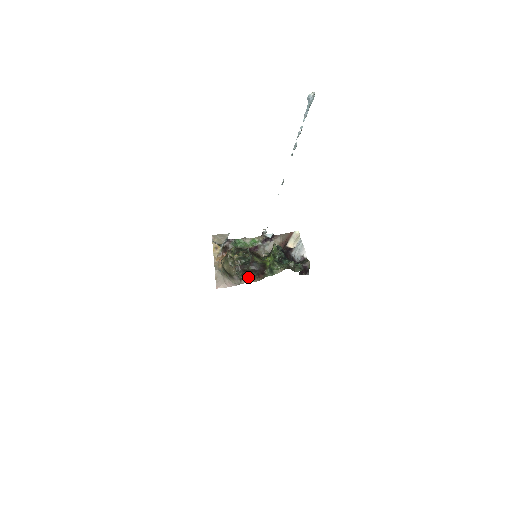
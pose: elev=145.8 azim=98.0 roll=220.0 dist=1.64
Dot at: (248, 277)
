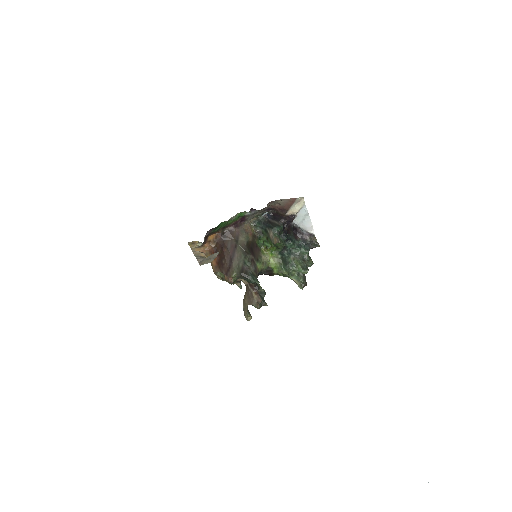
Dot at: occluded
